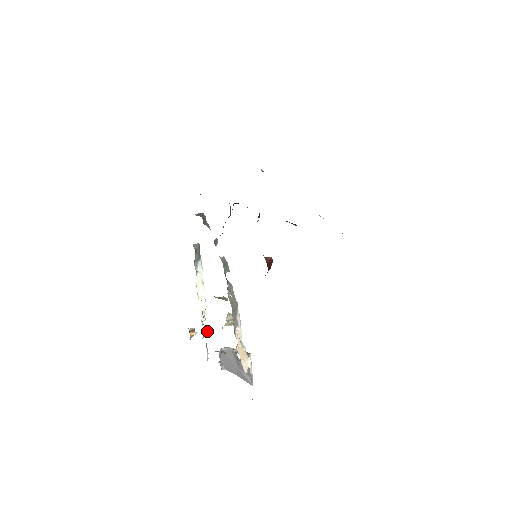
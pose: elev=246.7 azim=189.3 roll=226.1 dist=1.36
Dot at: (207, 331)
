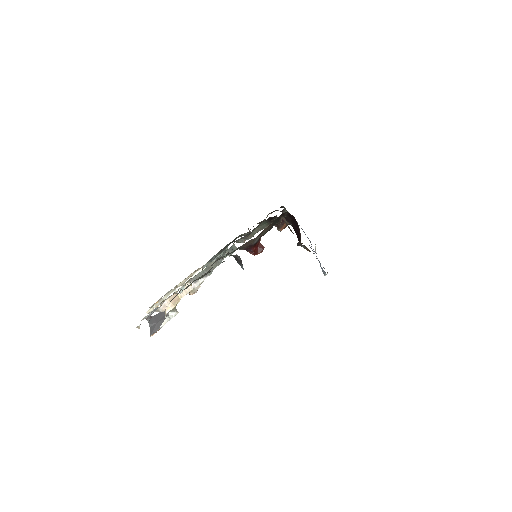
Dot at: occluded
